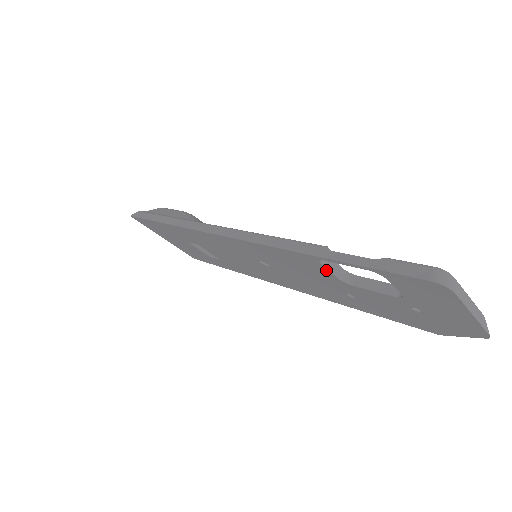
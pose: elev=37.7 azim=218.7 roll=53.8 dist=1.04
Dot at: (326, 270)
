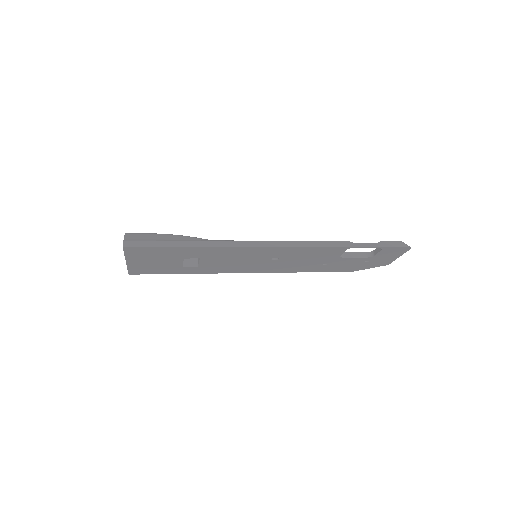
Dot at: (341, 253)
